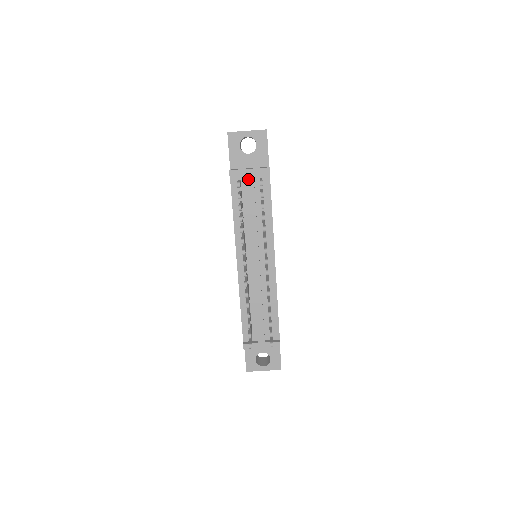
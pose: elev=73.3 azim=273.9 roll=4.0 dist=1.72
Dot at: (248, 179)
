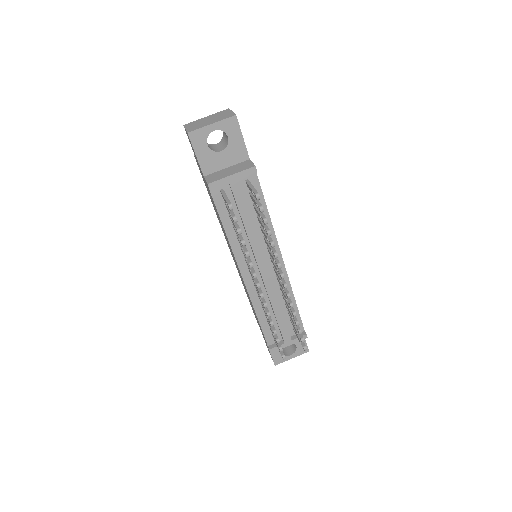
Dot at: (233, 187)
